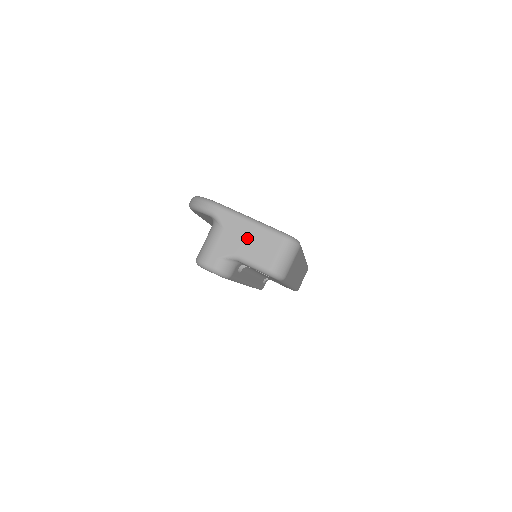
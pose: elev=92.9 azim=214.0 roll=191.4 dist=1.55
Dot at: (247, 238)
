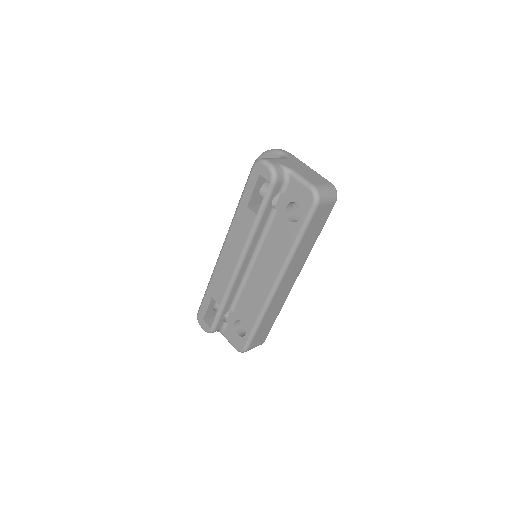
Dot at: (304, 169)
